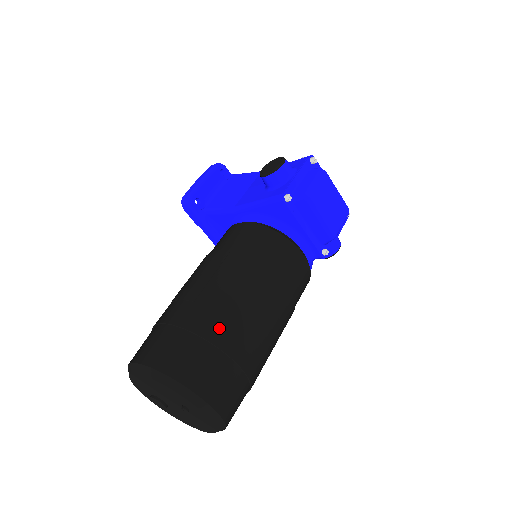
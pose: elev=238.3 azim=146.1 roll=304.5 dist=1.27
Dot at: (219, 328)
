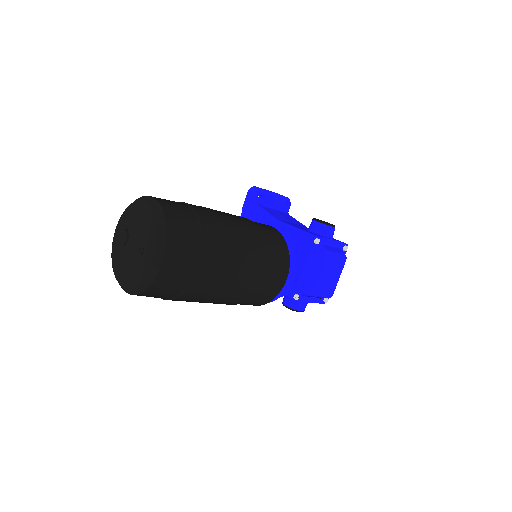
Dot at: (214, 239)
